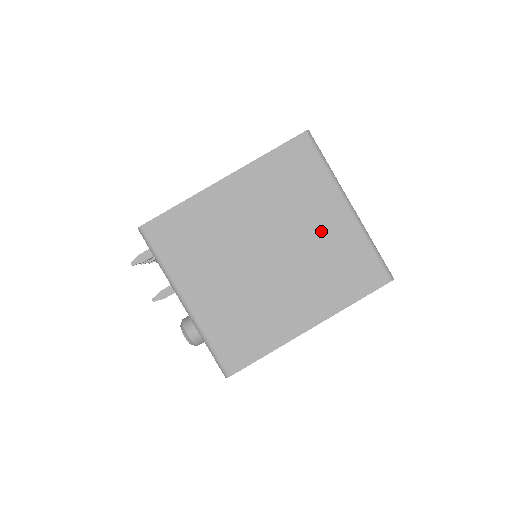
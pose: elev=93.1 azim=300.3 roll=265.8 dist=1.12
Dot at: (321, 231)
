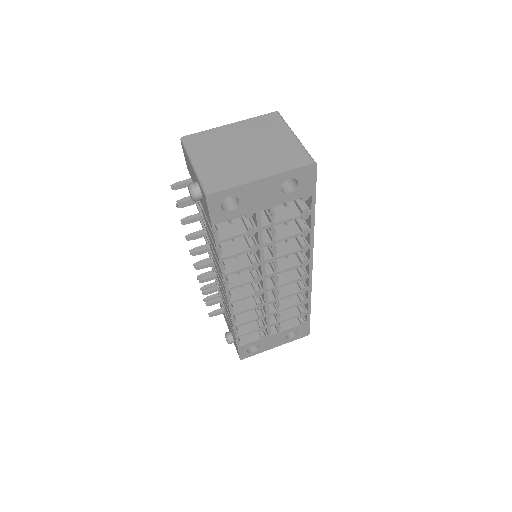
Dot at: (277, 143)
